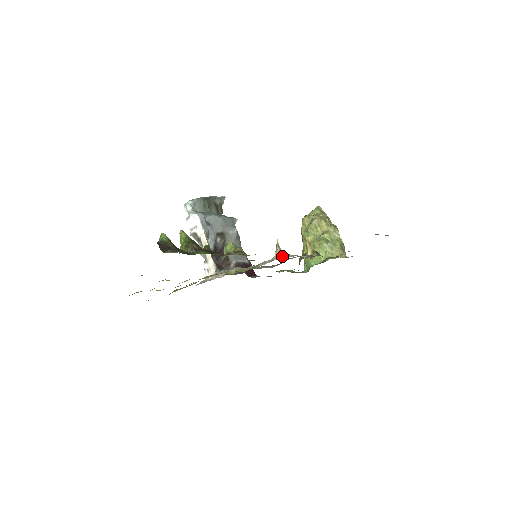
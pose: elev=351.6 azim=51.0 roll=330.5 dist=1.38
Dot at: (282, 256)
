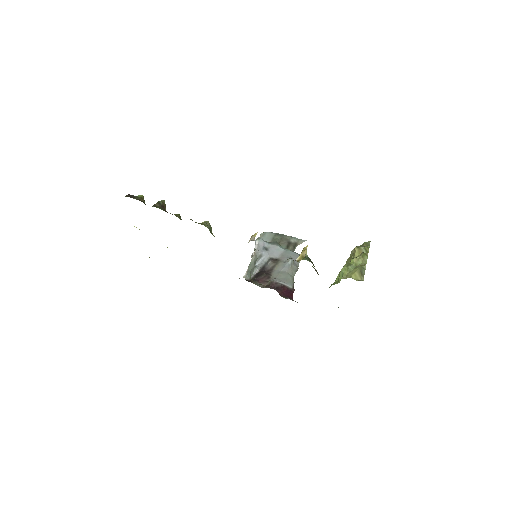
Dot at: occluded
